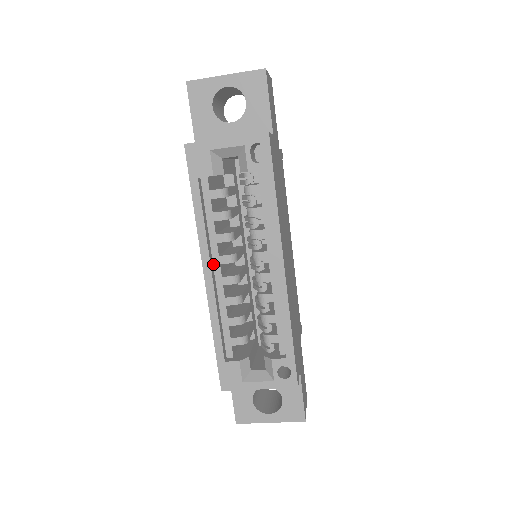
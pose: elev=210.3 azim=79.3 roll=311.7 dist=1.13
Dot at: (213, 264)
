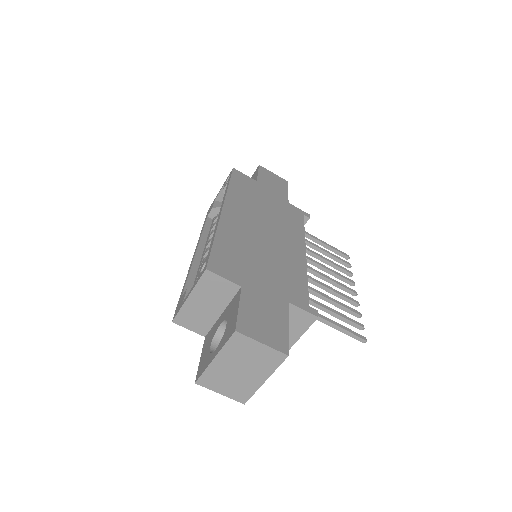
Dot at: (203, 251)
